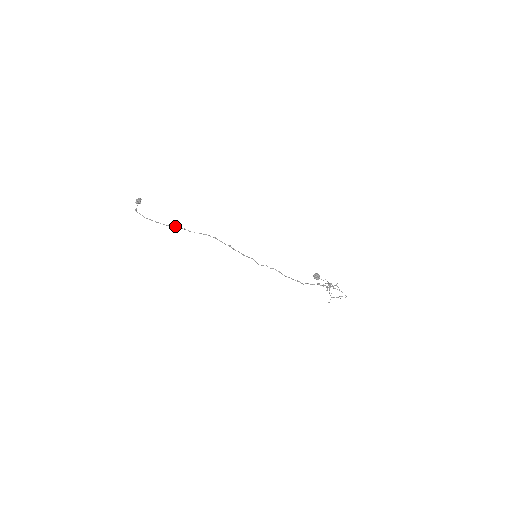
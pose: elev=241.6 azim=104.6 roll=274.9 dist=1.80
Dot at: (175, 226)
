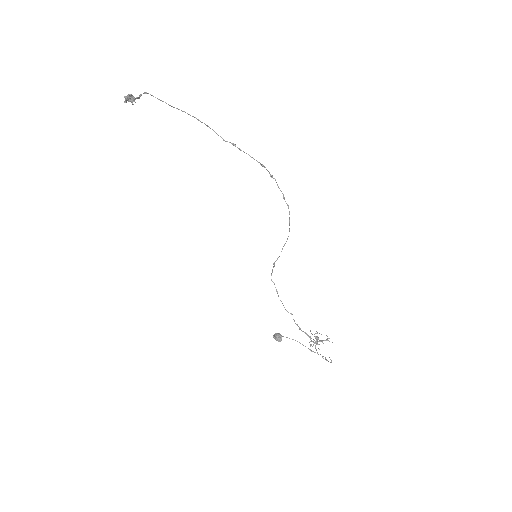
Dot at: occluded
